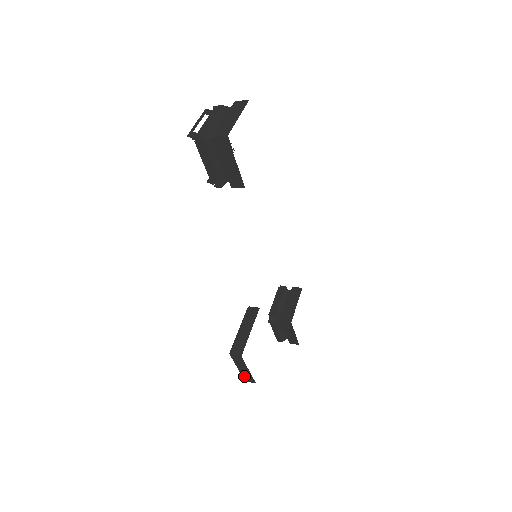
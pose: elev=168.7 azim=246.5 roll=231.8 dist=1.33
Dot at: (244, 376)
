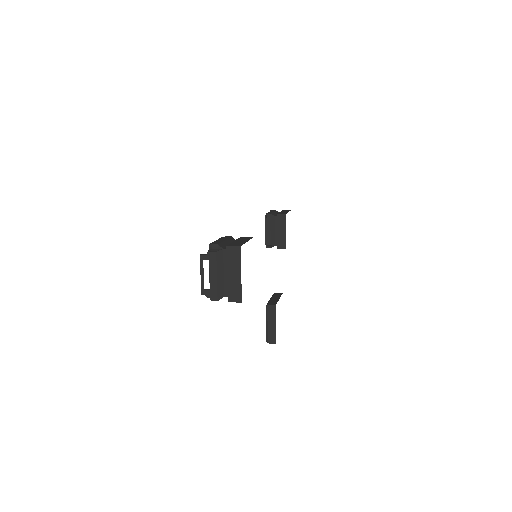
Dot at: occluded
